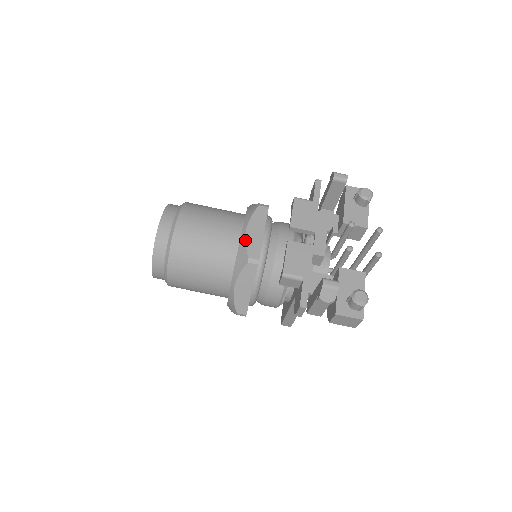
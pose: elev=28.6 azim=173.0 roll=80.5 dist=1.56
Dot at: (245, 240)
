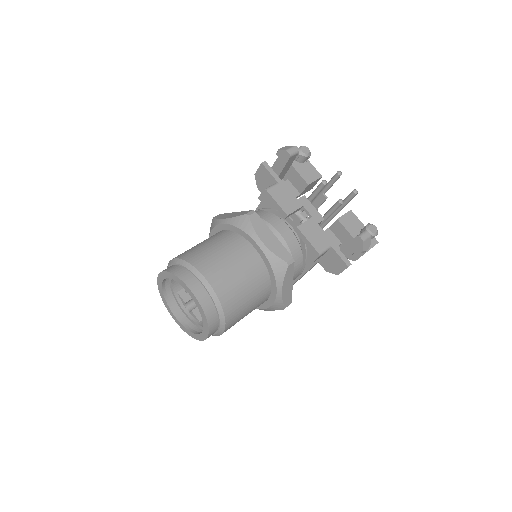
Dot at: (271, 251)
